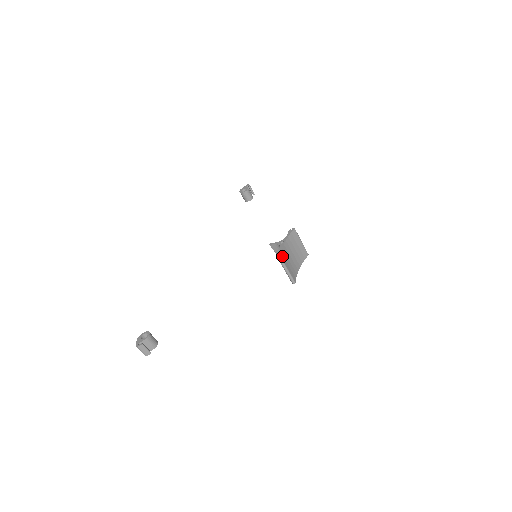
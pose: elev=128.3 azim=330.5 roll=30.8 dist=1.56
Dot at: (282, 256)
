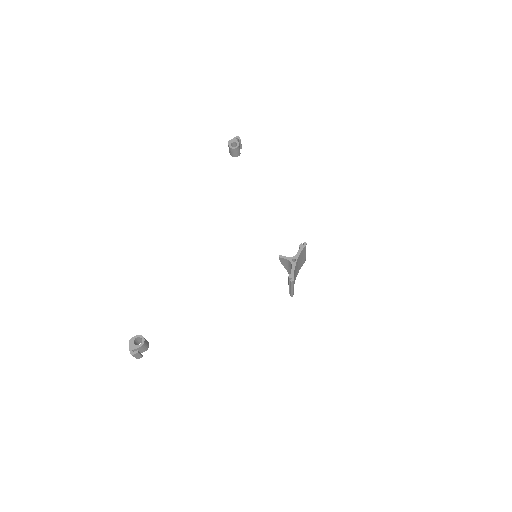
Dot at: occluded
